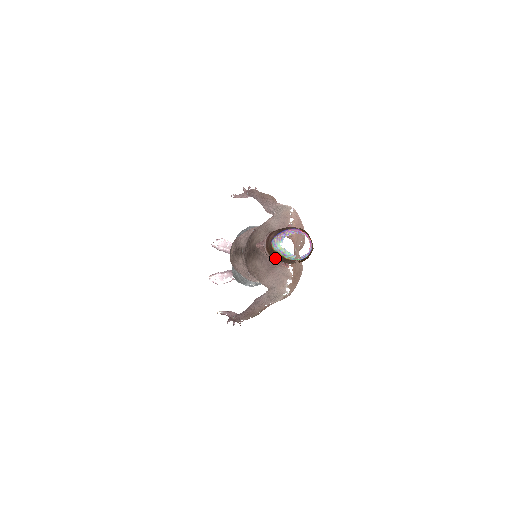
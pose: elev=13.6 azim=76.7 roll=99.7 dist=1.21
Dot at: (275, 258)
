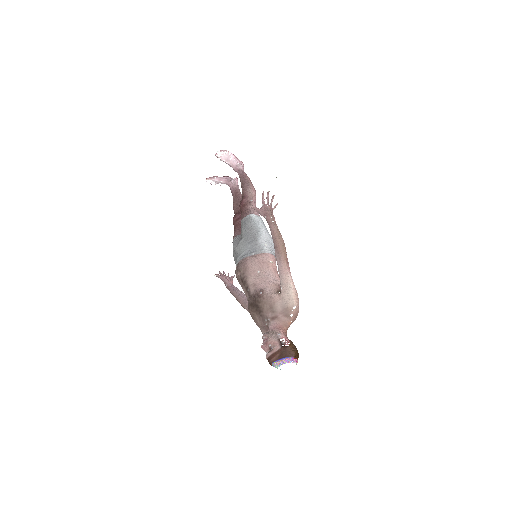
Dot at: occluded
